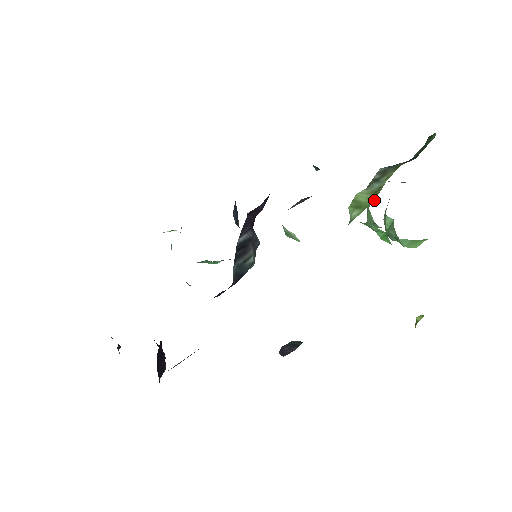
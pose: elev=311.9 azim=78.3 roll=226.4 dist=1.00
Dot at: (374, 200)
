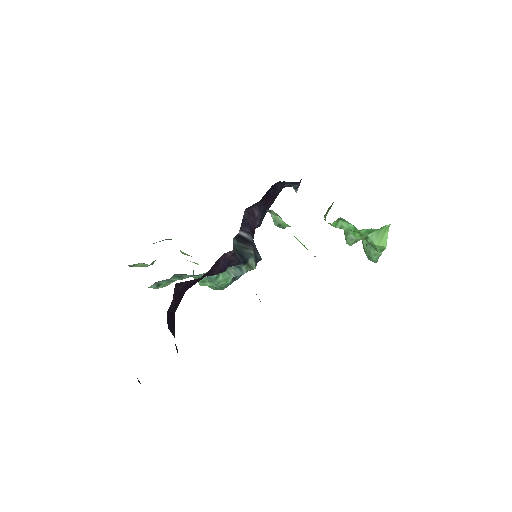
Dot at: occluded
